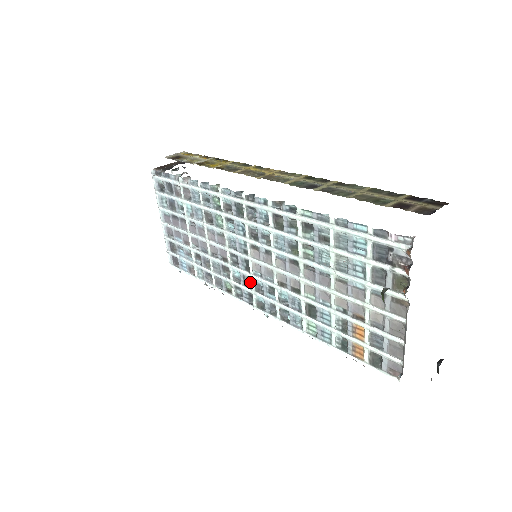
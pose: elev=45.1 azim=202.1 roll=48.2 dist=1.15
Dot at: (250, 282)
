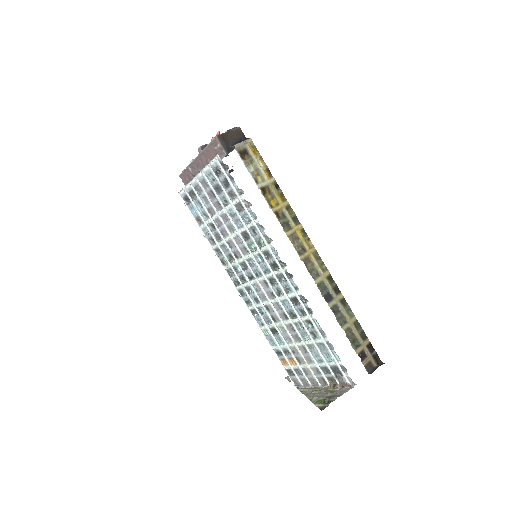
Dot at: (244, 280)
